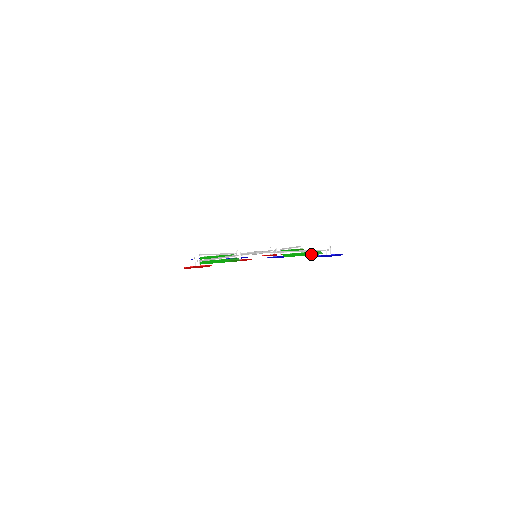
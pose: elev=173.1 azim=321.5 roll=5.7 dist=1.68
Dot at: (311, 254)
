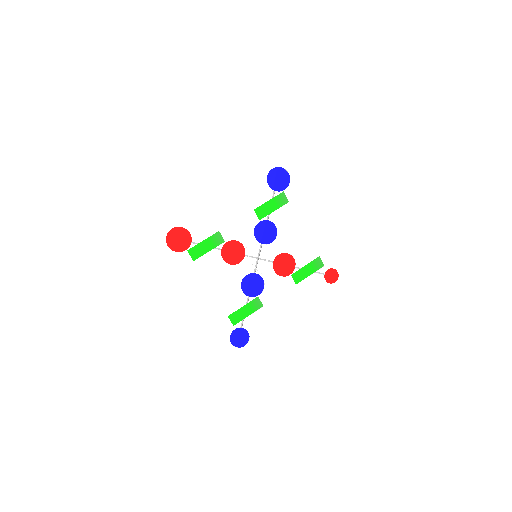
Dot at: (275, 199)
